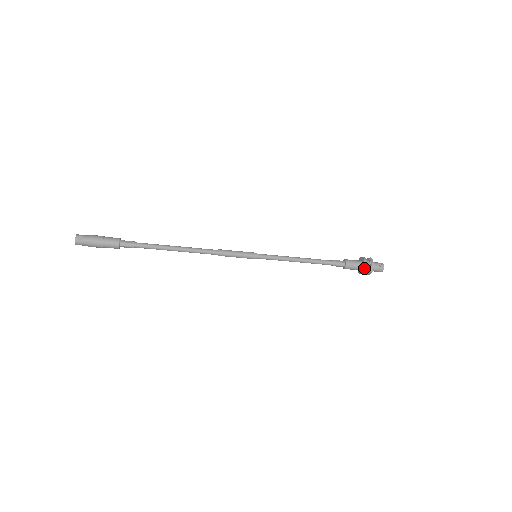
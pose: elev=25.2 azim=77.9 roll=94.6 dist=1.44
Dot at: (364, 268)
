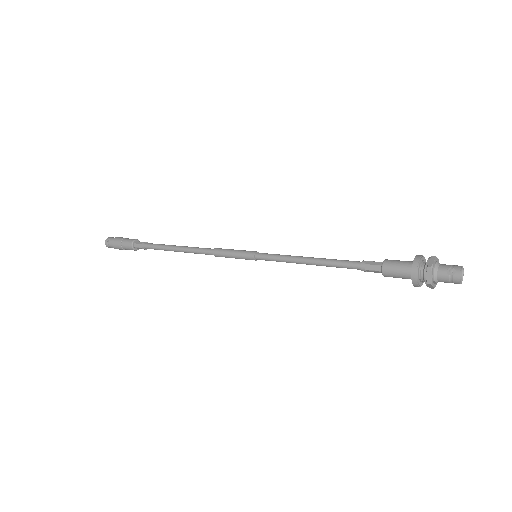
Dot at: (411, 275)
